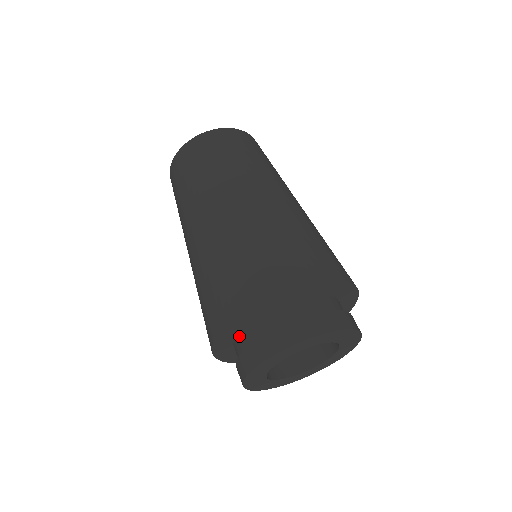
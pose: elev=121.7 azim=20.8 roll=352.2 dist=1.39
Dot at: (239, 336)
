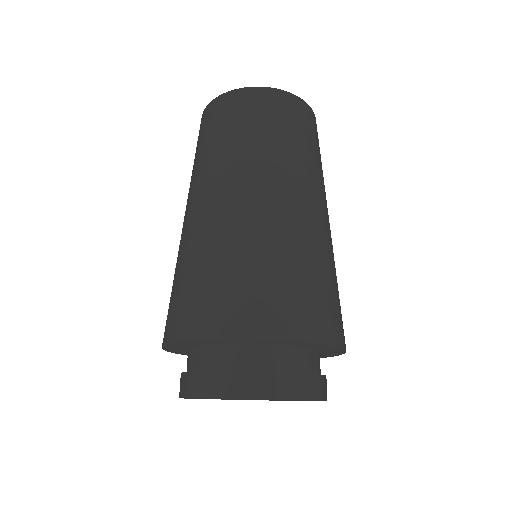
Dot at: (244, 347)
